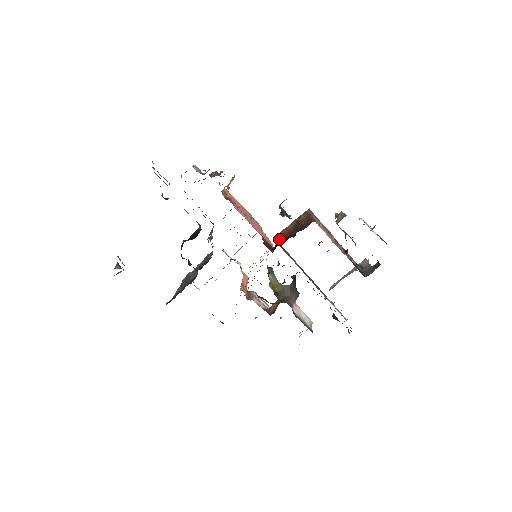
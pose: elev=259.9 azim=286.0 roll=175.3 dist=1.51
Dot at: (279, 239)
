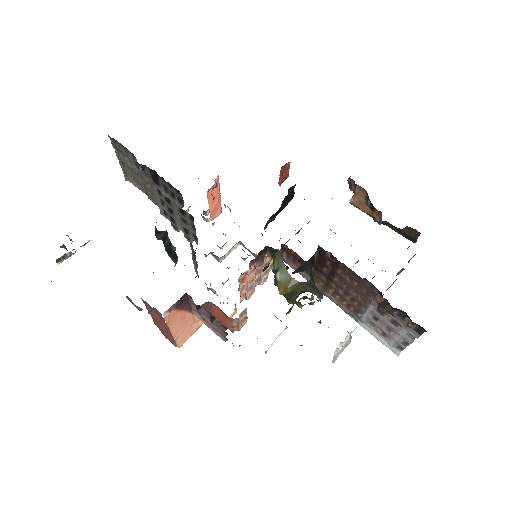
Dot at: occluded
